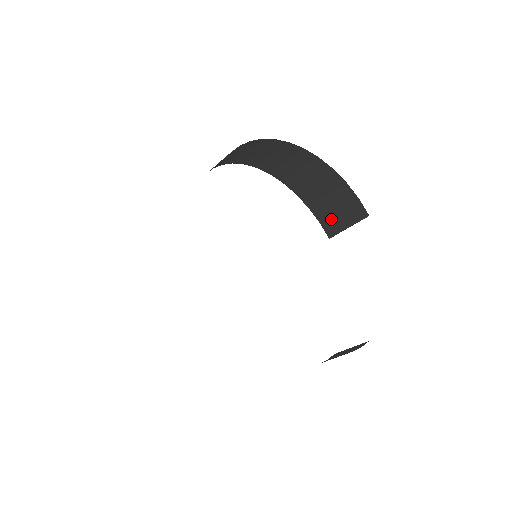
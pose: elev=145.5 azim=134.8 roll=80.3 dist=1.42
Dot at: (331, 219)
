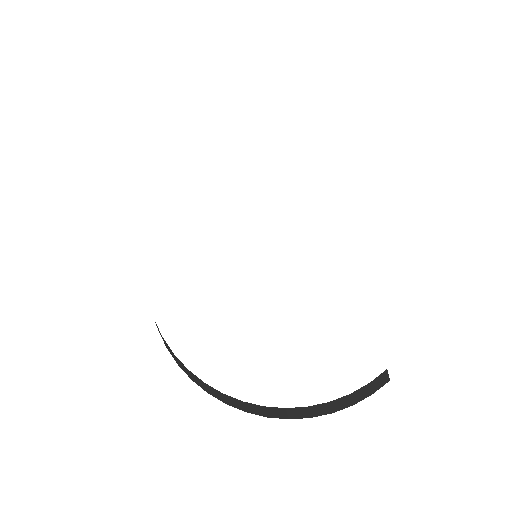
Dot at: occluded
